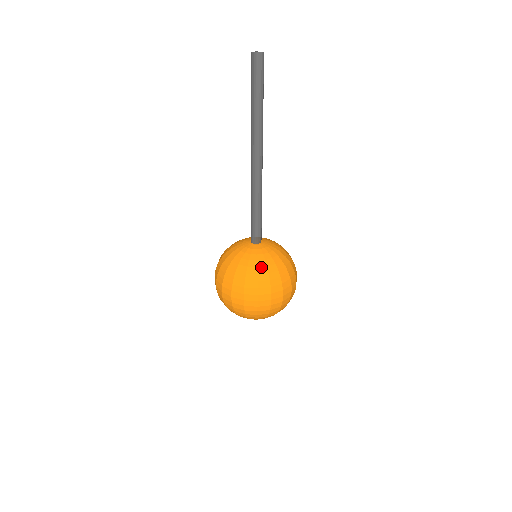
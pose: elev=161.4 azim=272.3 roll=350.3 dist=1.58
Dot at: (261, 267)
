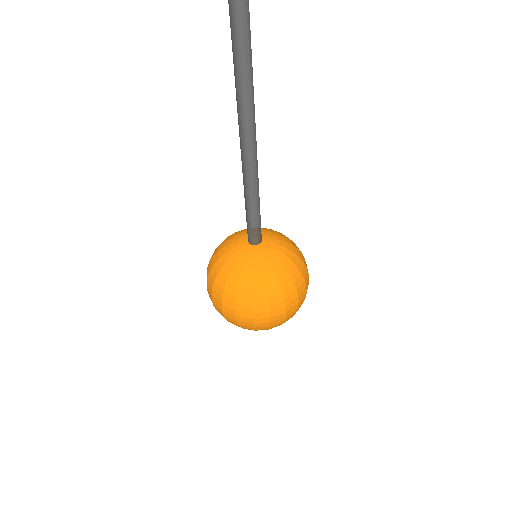
Dot at: (257, 280)
